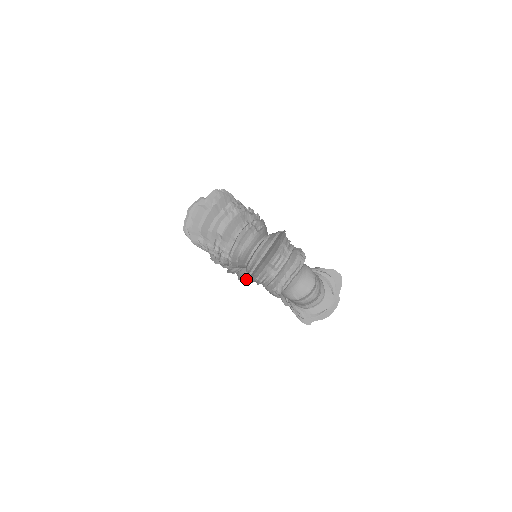
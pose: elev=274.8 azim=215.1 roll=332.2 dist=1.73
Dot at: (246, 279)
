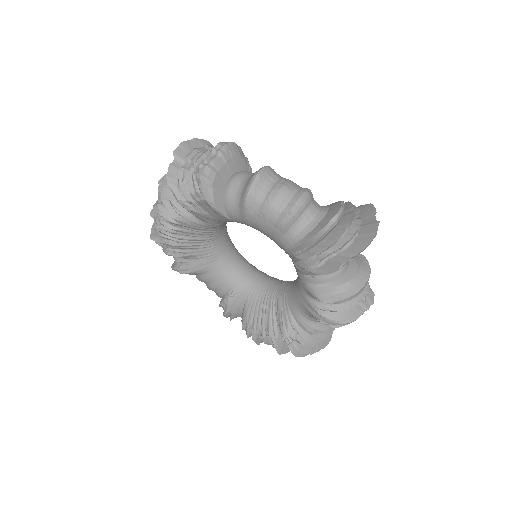
Dot at: (286, 328)
